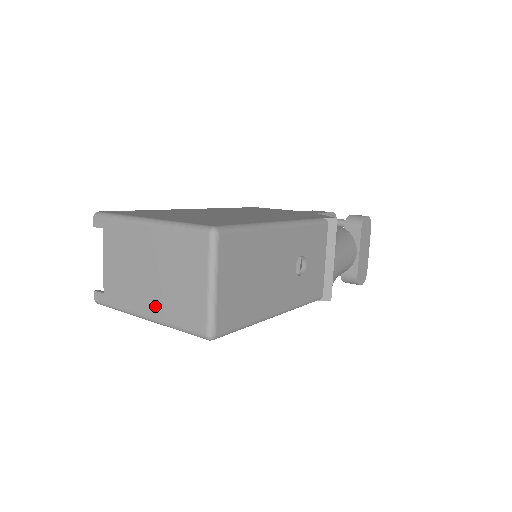
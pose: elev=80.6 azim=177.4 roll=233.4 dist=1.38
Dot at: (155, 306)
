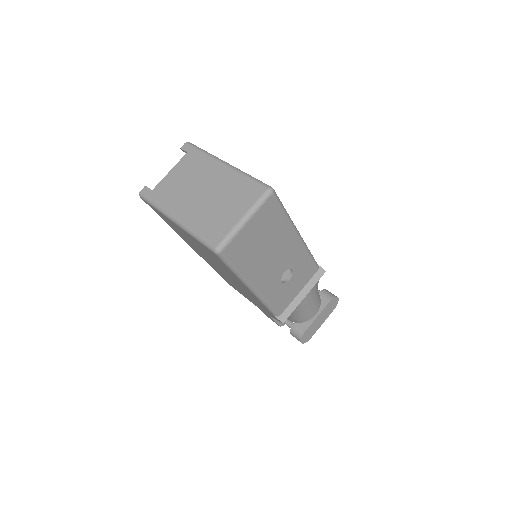
Dot at: (189, 214)
